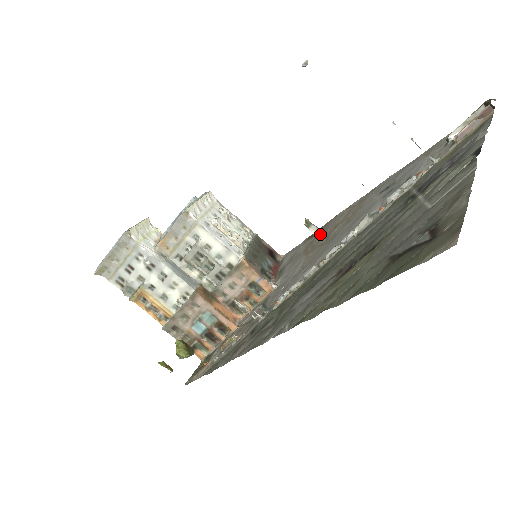
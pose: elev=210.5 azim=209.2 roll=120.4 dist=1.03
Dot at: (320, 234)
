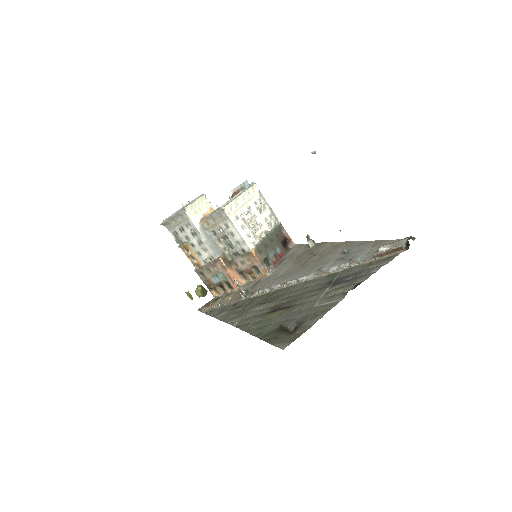
Dot at: (311, 251)
